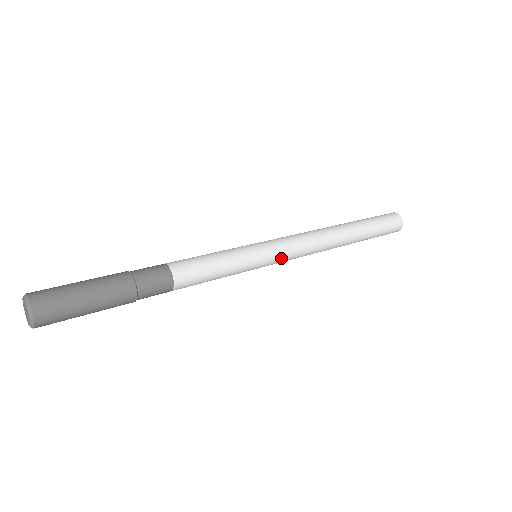
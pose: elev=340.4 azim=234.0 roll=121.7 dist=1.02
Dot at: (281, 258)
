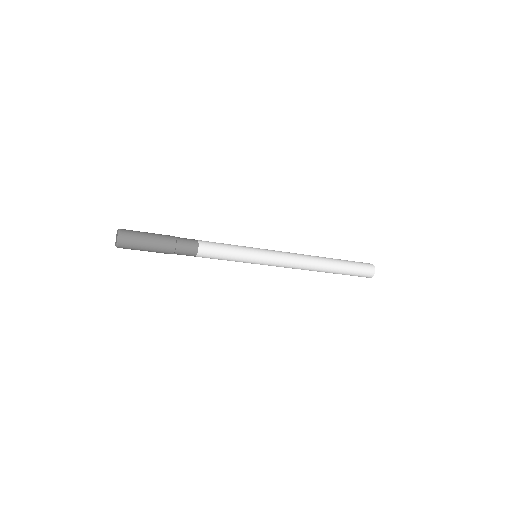
Dot at: (272, 262)
